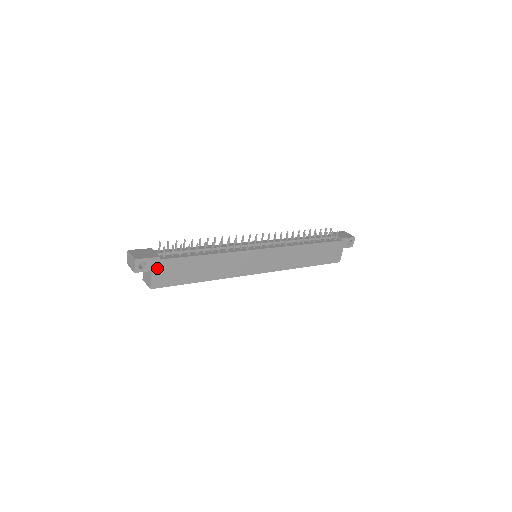
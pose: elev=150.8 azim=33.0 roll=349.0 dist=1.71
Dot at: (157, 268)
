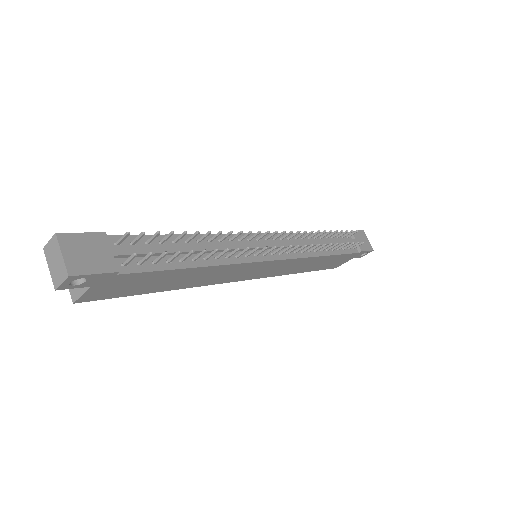
Dot at: (104, 283)
